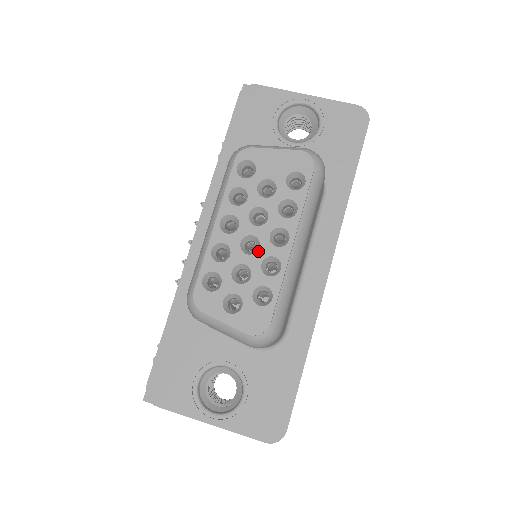
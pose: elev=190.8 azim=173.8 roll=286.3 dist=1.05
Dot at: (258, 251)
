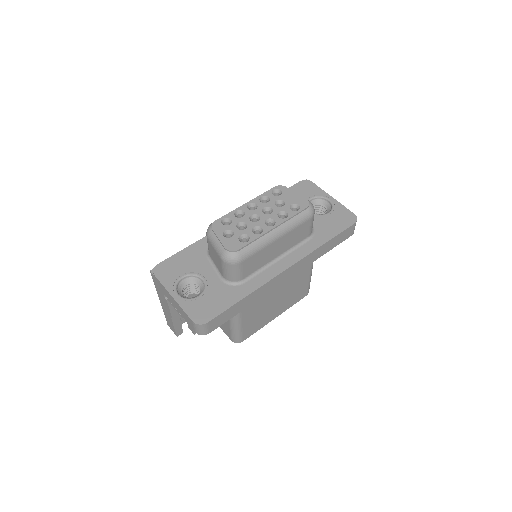
Dot at: (256, 222)
